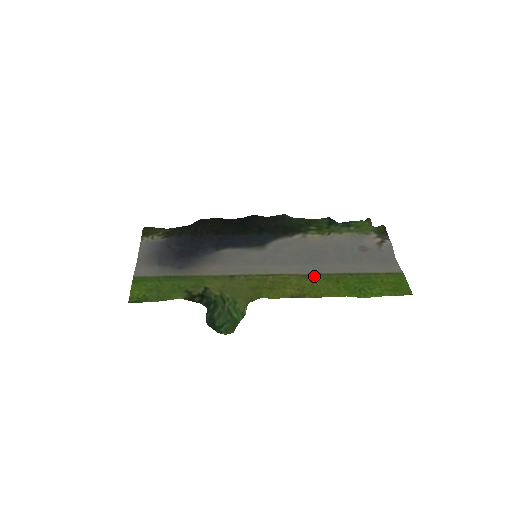
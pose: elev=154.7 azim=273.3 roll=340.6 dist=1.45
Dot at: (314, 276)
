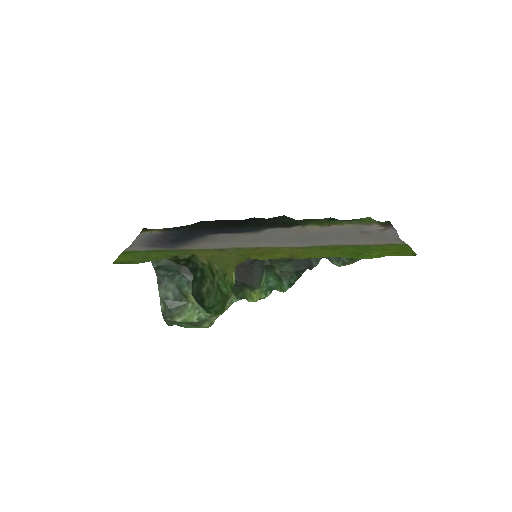
Dot at: (309, 247)
